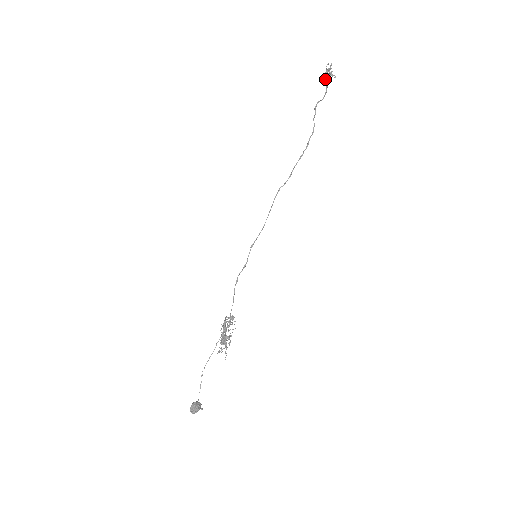
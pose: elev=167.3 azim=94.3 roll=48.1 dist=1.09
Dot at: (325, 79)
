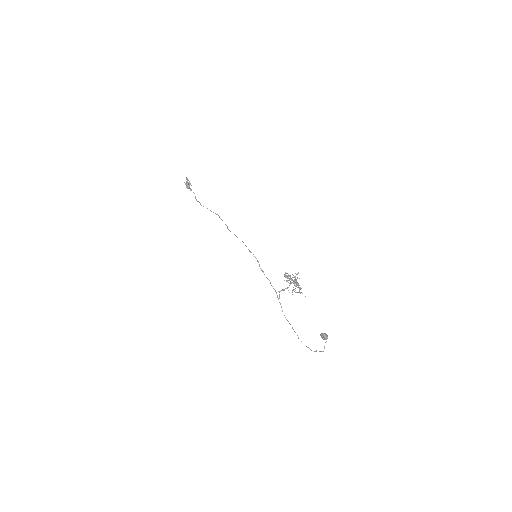
Dot at: (189, 188)
